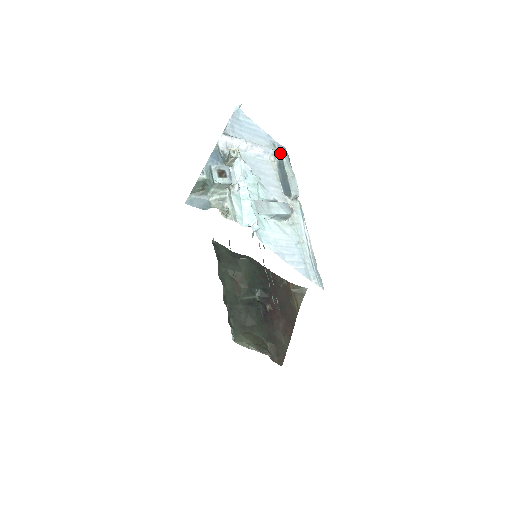
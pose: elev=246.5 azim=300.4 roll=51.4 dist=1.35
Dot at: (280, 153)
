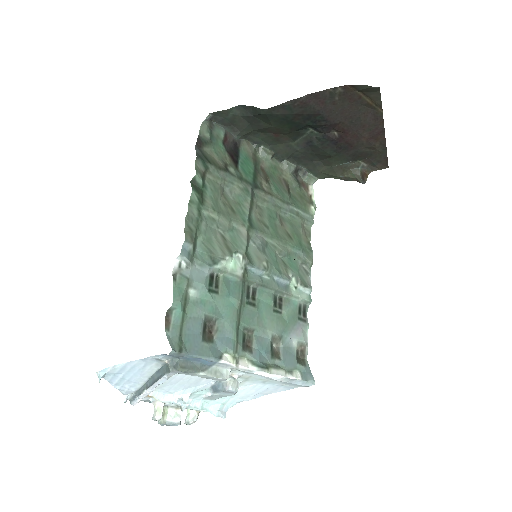
Dot at: (173, 373)
